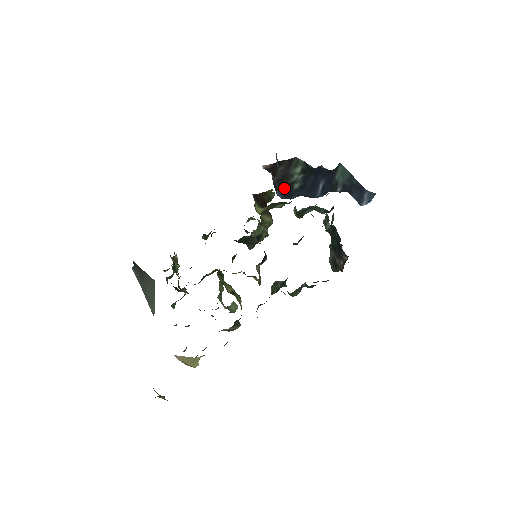
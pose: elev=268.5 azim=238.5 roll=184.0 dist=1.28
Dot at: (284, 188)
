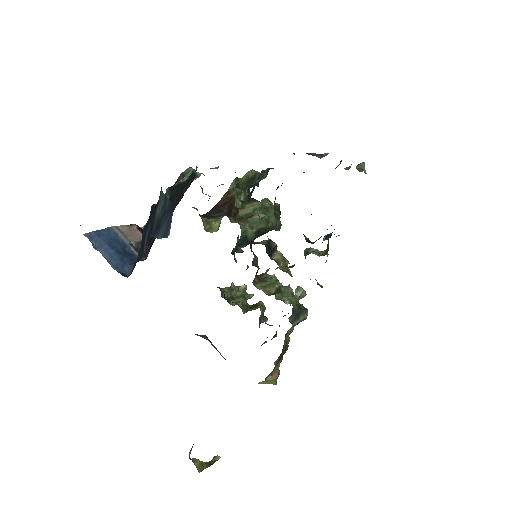
Dot at: (152, 243)
